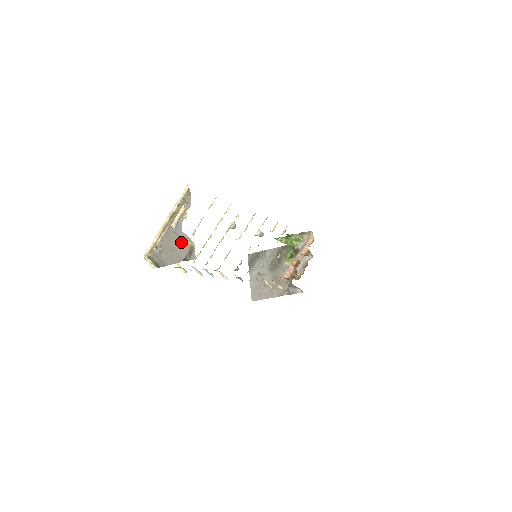
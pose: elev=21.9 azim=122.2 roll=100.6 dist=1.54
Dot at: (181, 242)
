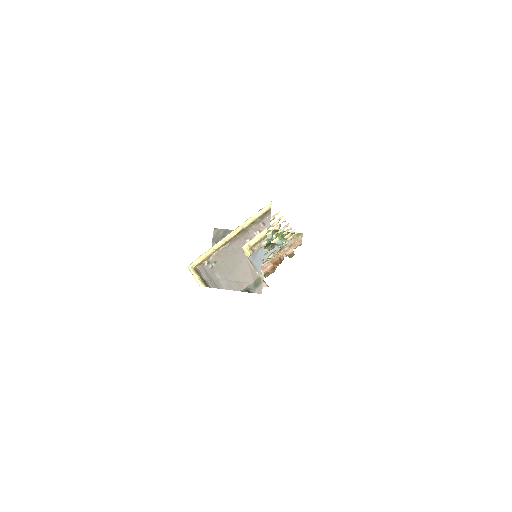
Dot at: (246, 267)
